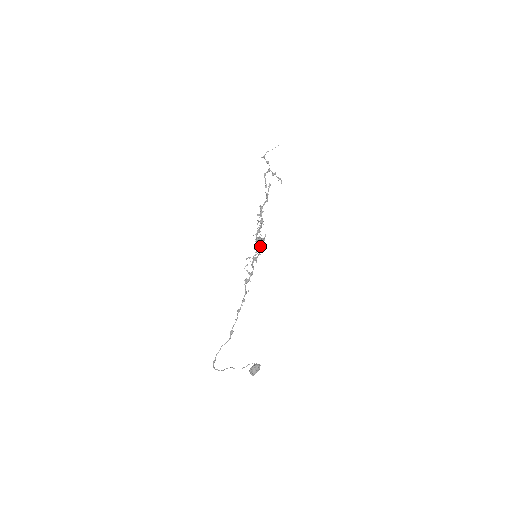
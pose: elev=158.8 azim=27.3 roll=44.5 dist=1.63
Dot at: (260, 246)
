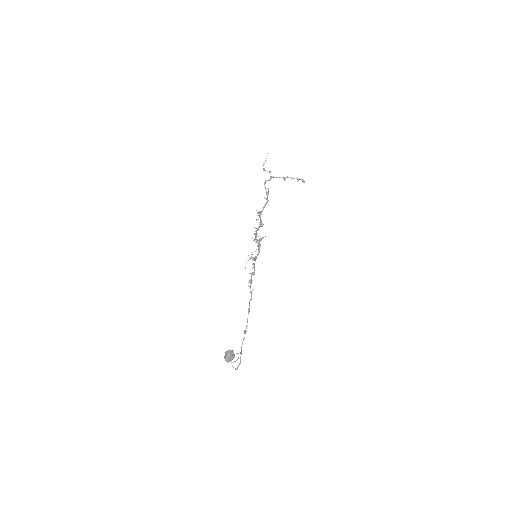
Dot at: (258, 246)
